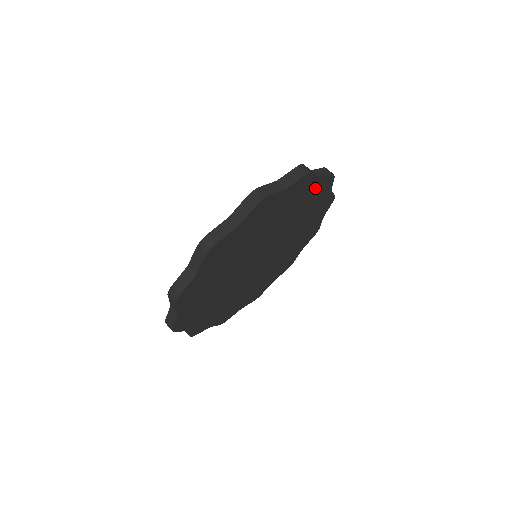
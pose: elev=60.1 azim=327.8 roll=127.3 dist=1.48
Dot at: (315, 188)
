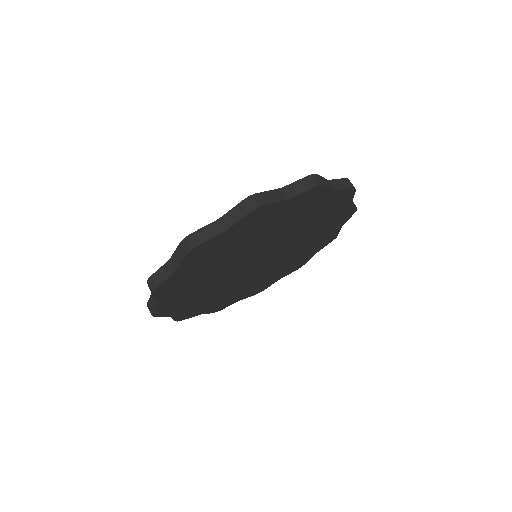
Dot at: (341, 212)
